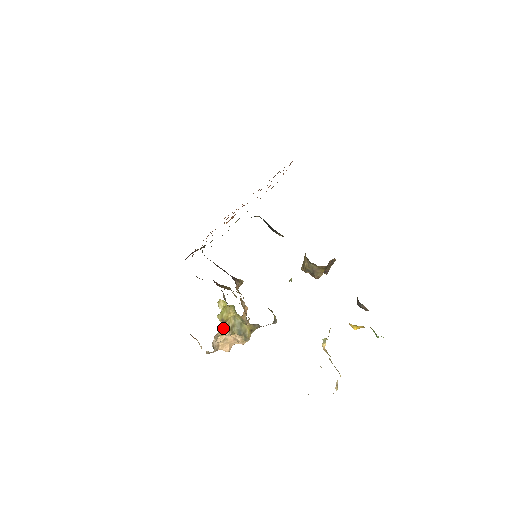
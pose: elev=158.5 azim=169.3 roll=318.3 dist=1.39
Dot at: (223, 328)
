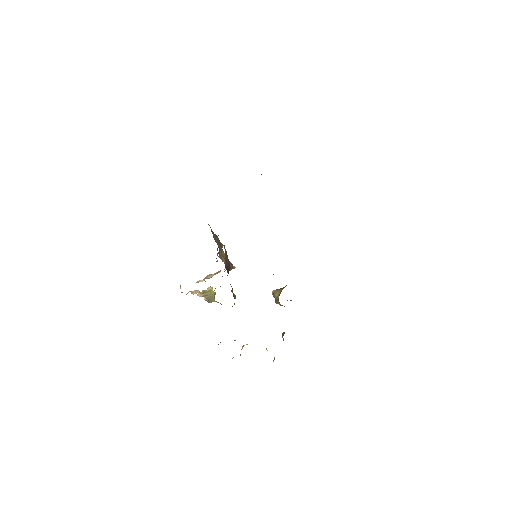
Dot at: (200, 293)
